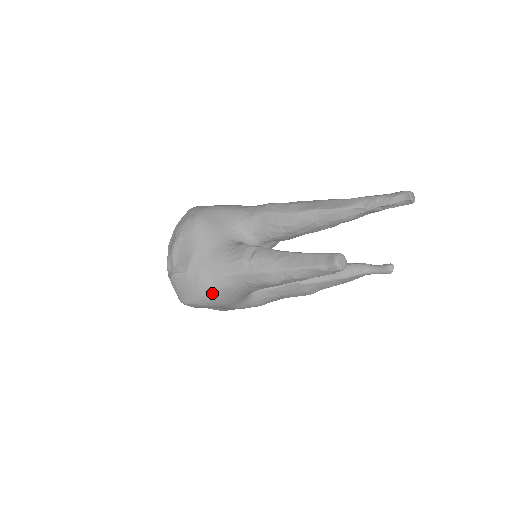
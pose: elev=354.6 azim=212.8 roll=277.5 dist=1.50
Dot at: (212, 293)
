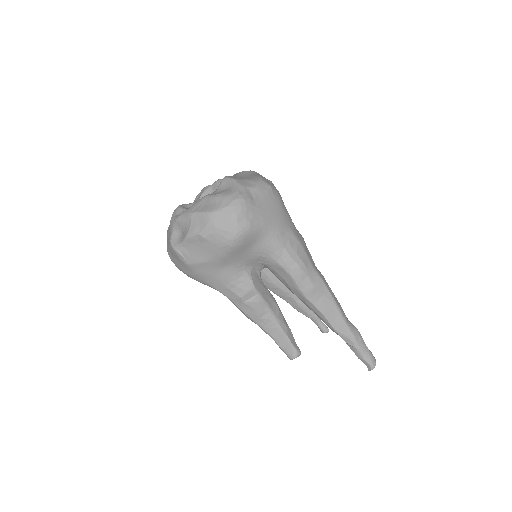
Dot at: occluded
